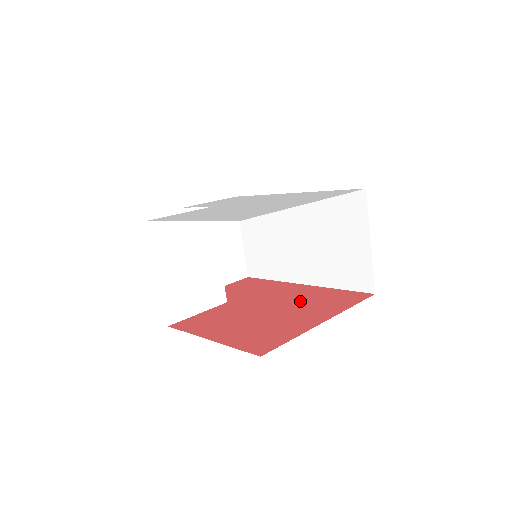
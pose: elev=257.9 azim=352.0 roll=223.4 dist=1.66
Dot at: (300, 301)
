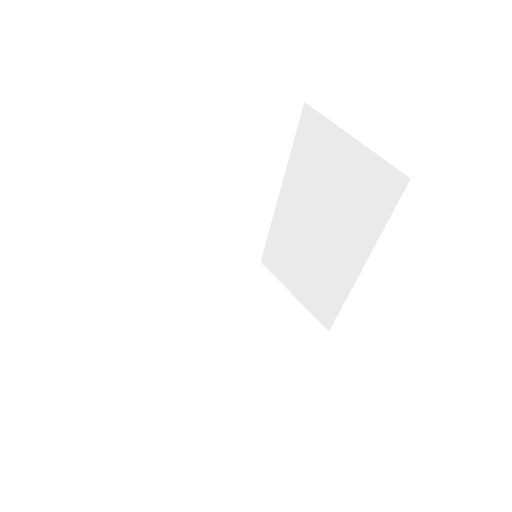
Dot at: occluded
